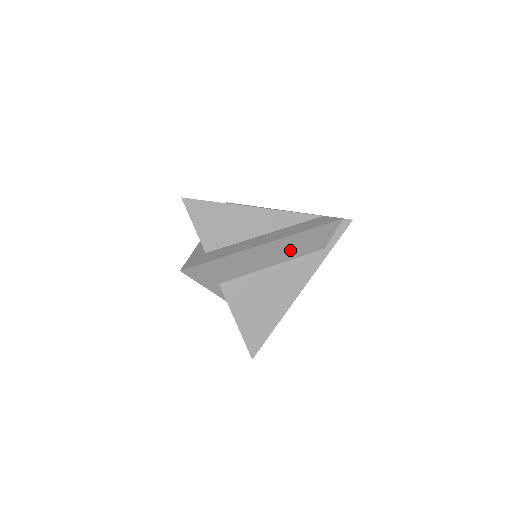
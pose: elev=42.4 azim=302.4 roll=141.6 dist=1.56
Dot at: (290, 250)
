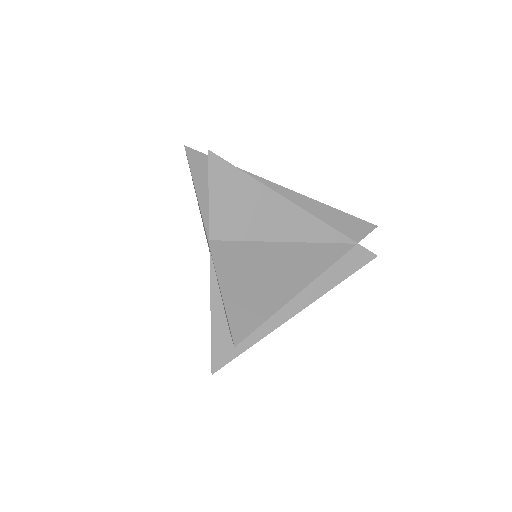
Dot at: occluded
